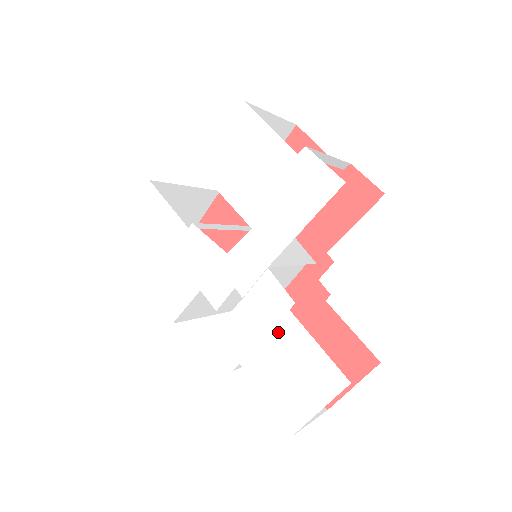
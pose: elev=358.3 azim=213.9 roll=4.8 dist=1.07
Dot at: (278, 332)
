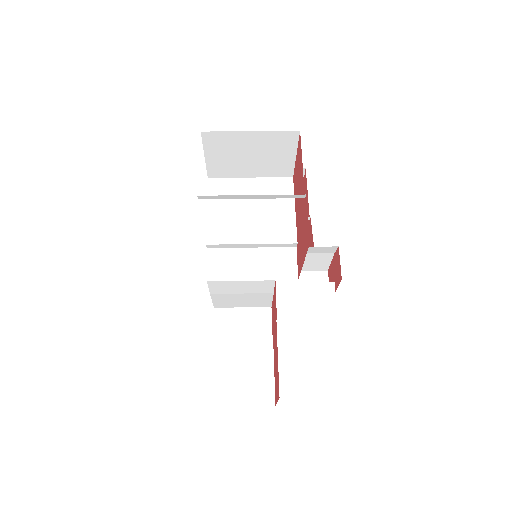
Dot at: occluded
